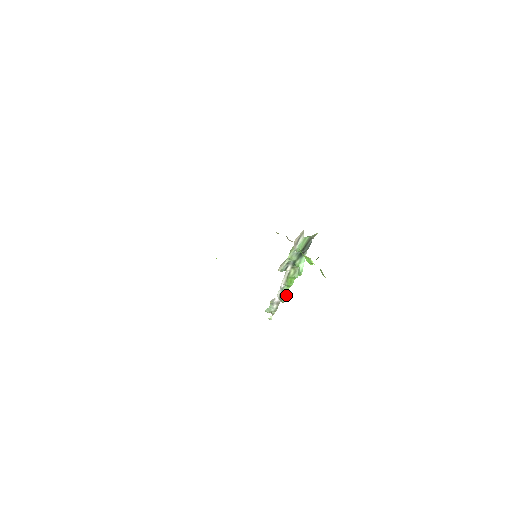
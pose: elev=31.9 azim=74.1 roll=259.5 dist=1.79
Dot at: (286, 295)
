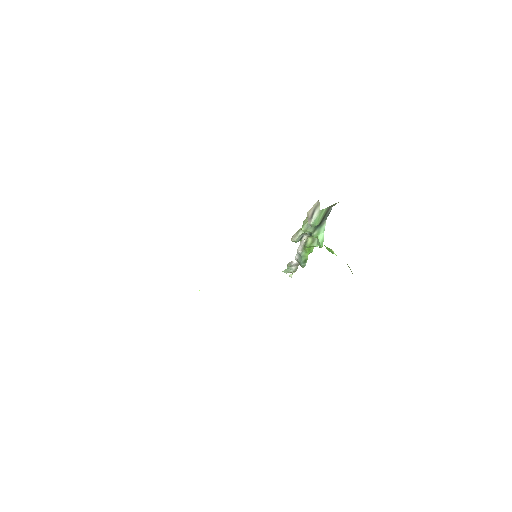
Dot at: (305, 261)
